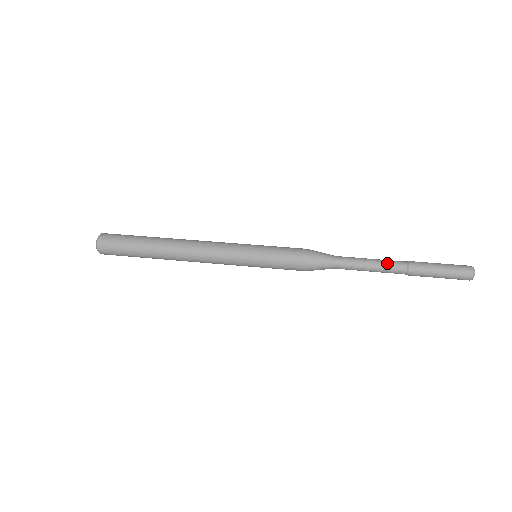
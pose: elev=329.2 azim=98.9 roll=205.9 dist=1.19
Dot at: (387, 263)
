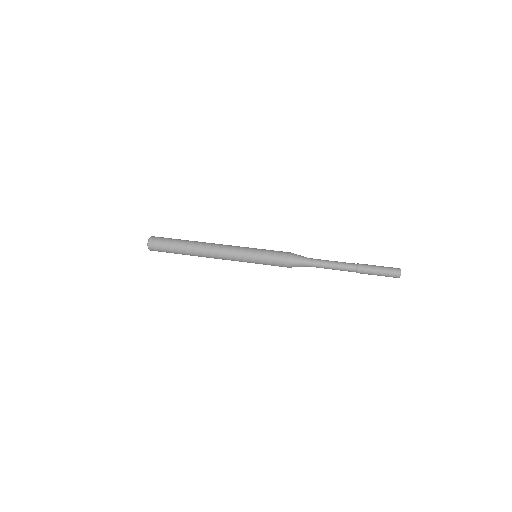
Dot at: (343, 263)
